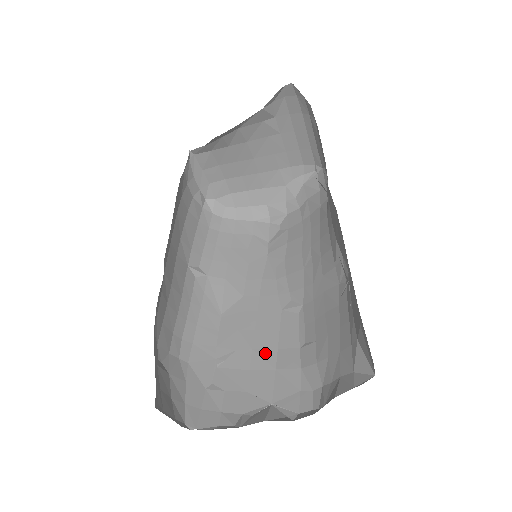
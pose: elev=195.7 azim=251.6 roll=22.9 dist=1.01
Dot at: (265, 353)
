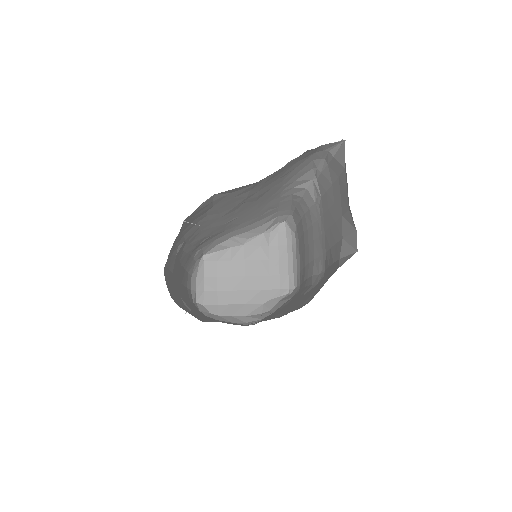
Dot at: occluded
